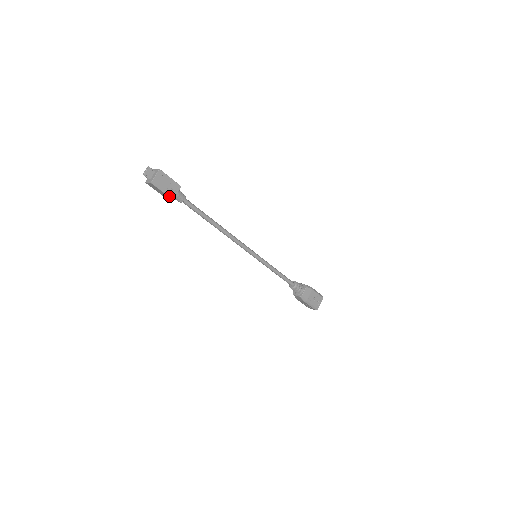
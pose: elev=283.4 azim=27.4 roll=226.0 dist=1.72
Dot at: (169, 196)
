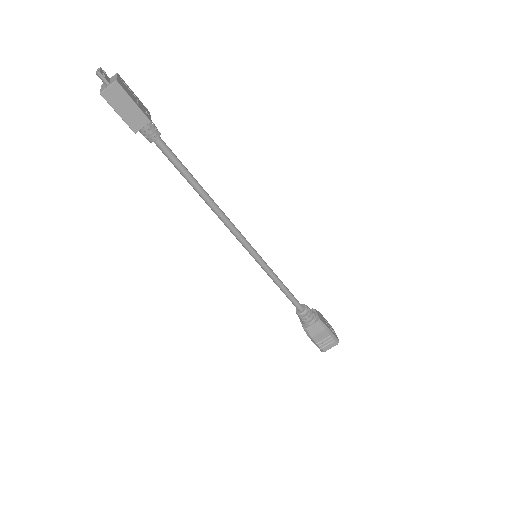
Dot at: (144, 114)
